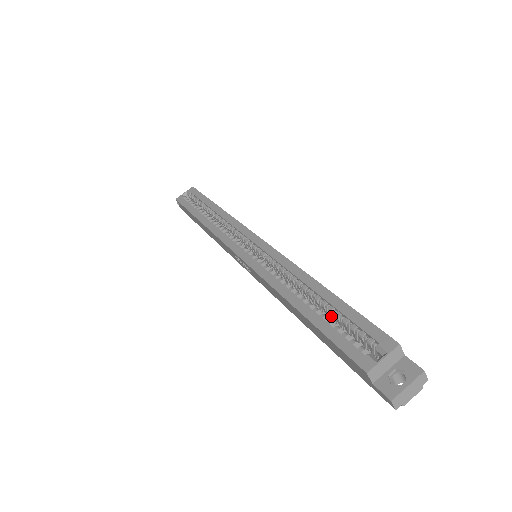
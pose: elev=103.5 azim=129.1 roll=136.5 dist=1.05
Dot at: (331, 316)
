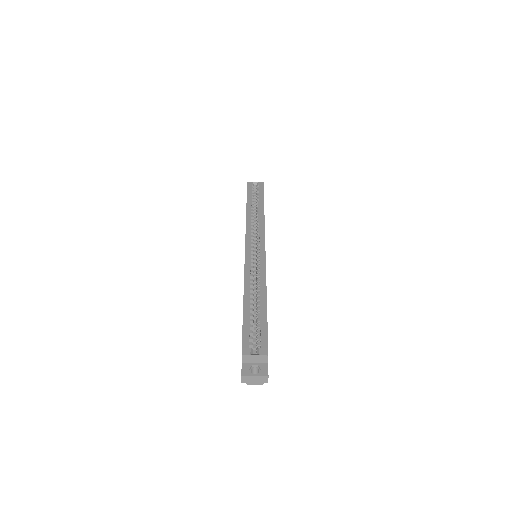
Dot at: (256, 318)
